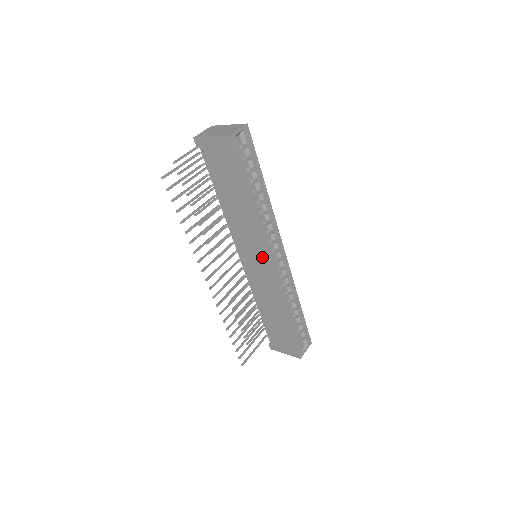
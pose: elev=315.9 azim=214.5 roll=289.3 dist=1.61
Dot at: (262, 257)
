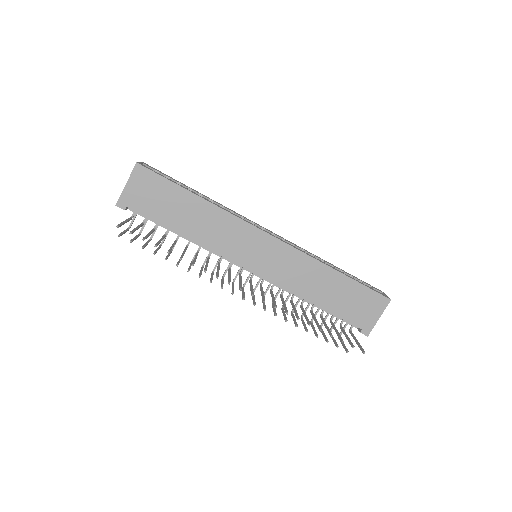
Dot at: (257, 237)
